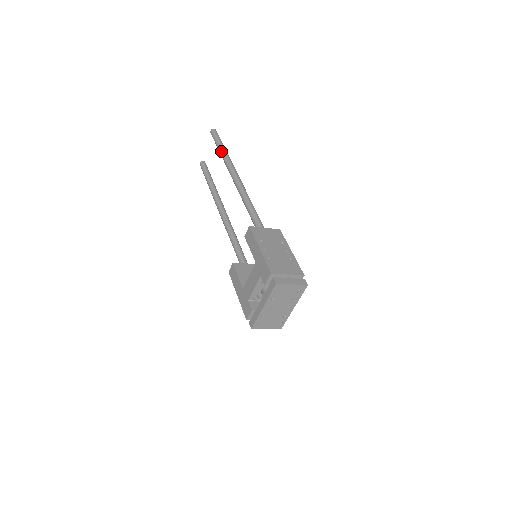
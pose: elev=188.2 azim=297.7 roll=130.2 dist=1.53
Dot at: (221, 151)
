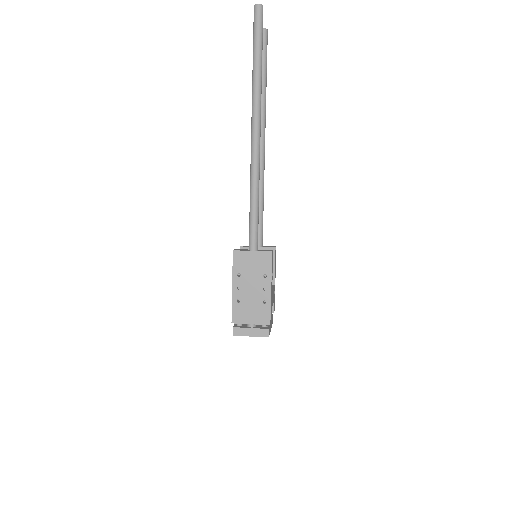
Dot at: (252, 72)
